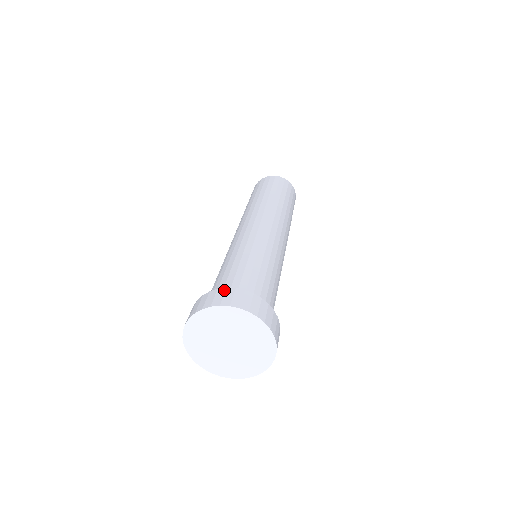
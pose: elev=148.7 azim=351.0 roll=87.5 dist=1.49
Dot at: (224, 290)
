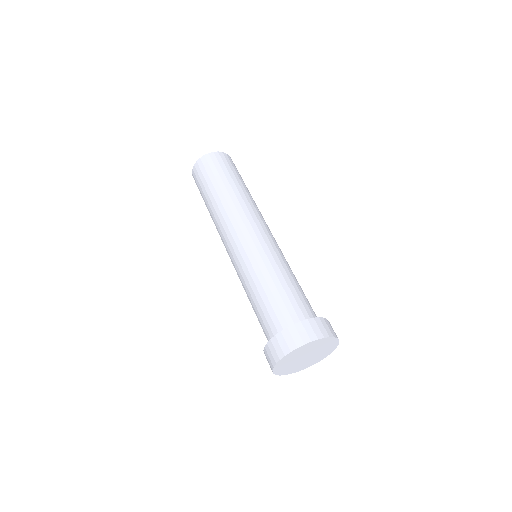
Dot at: (275, 339)
